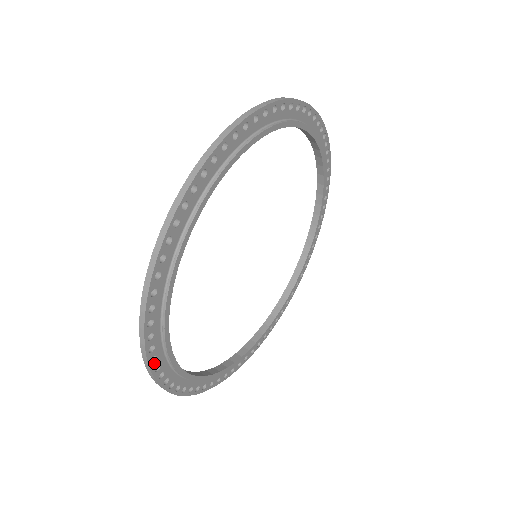
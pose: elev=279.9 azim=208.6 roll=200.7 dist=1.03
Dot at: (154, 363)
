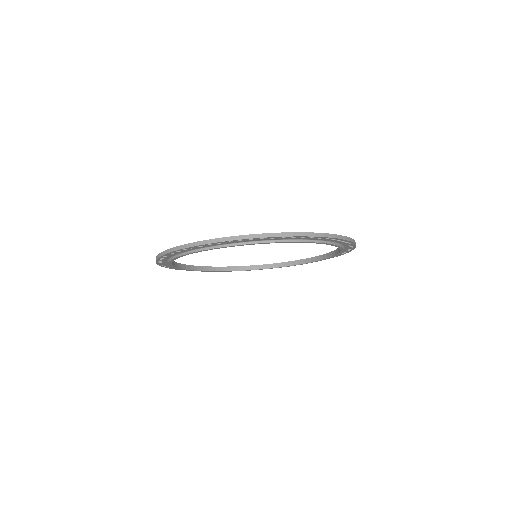
Dot at: (163, 257)
